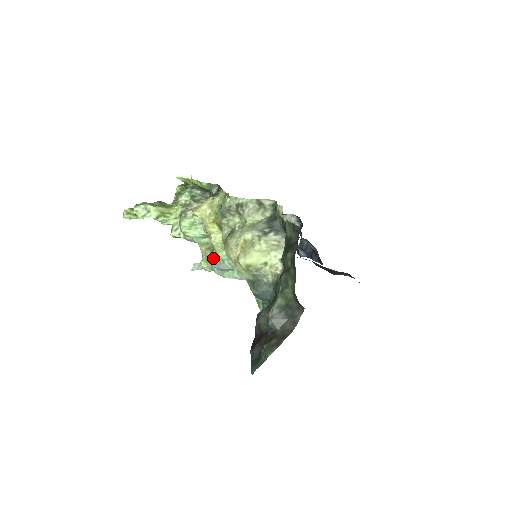
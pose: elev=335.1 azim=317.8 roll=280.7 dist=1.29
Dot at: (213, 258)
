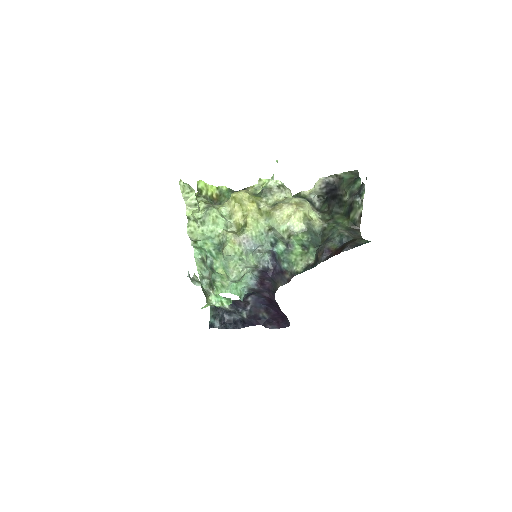
Dot at: (244, 237)
